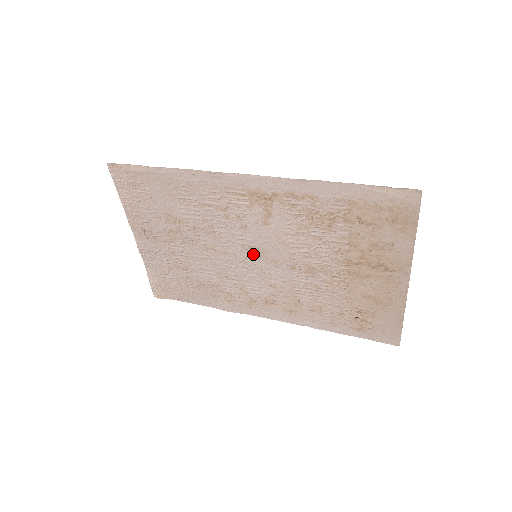
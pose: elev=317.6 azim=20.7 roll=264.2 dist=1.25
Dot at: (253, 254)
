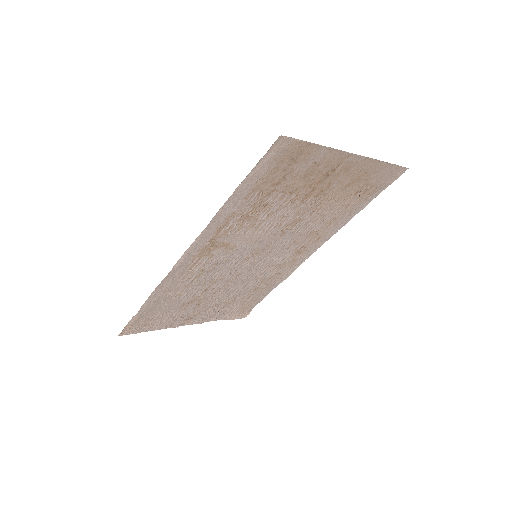
Dot at: (253, 257)
